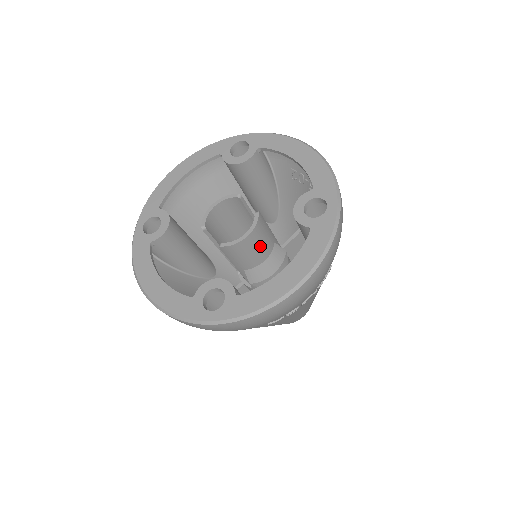
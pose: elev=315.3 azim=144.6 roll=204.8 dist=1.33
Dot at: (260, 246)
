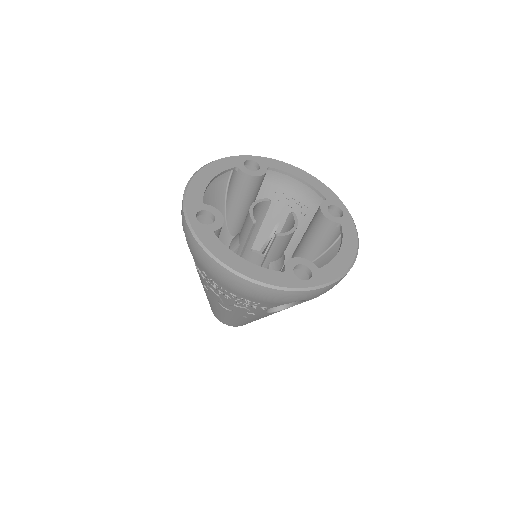
Dot at: occluded
